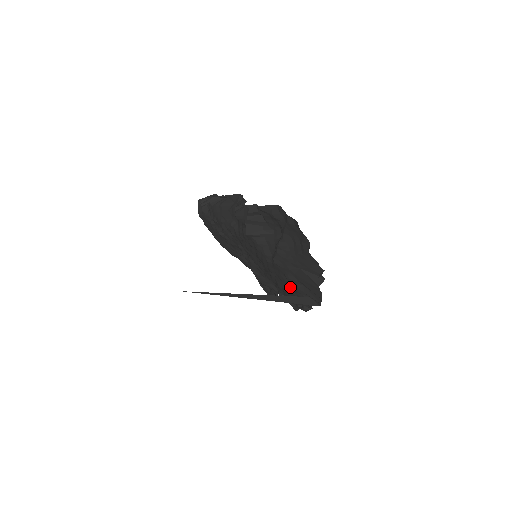
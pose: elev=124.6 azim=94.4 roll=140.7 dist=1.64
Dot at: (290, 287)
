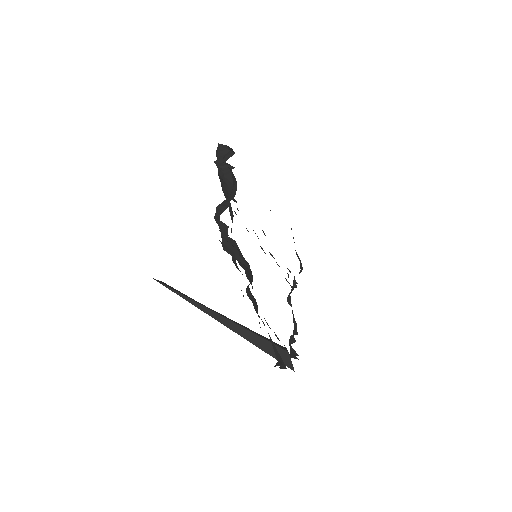
Dot at: occluded
